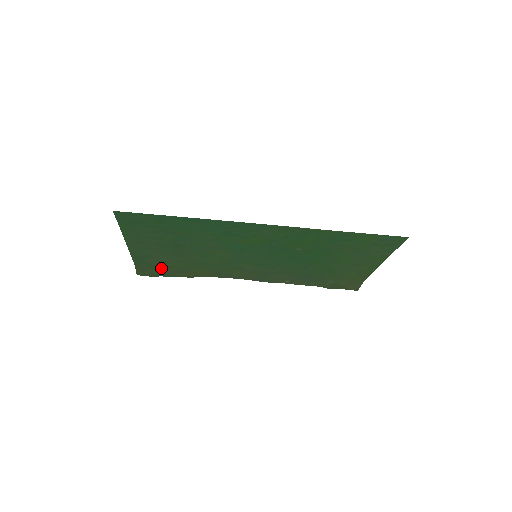
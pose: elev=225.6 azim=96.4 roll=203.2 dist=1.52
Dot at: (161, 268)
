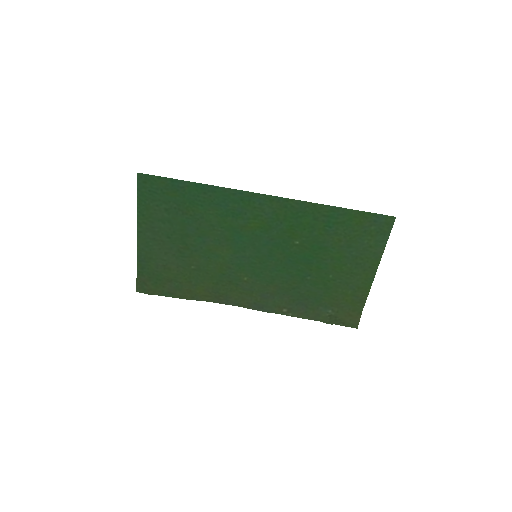
Dot at: (162, 281)
